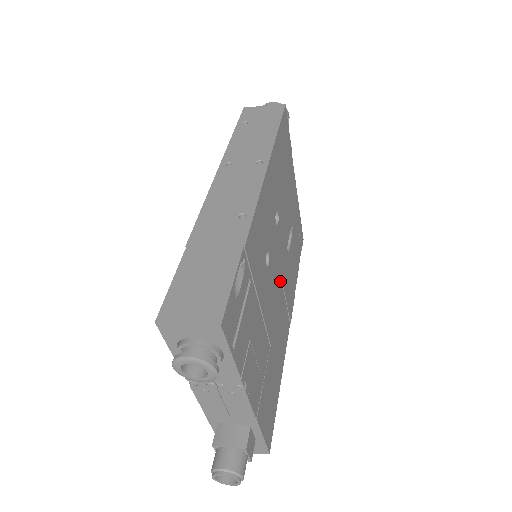
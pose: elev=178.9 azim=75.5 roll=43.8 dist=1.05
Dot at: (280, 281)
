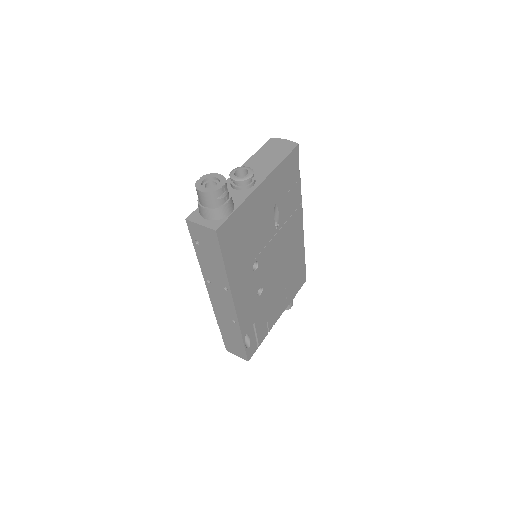
Dot at: (278, 255)
